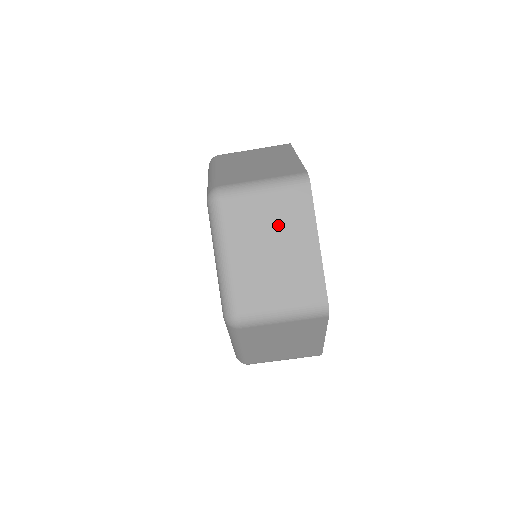
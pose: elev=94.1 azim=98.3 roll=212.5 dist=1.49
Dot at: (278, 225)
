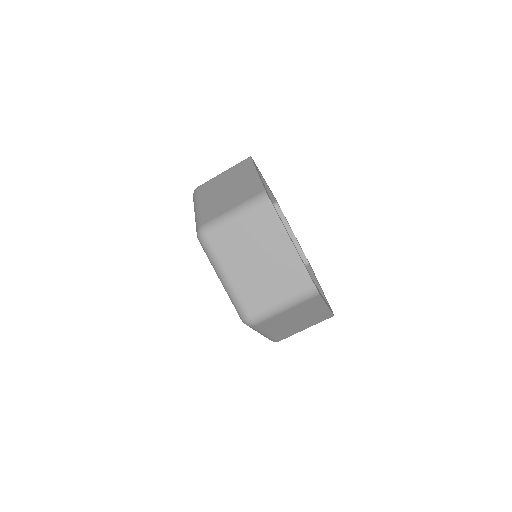
Dot at: (256, 240)
